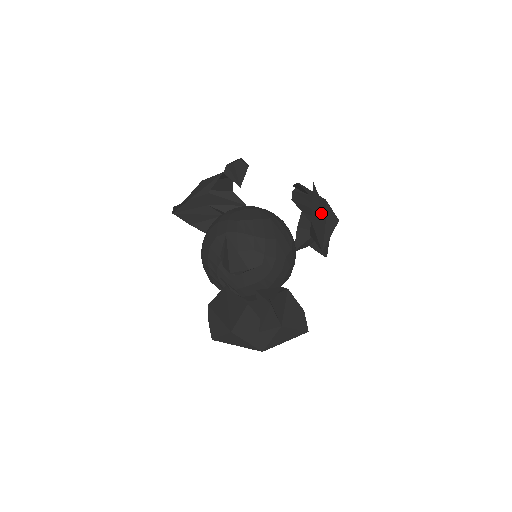
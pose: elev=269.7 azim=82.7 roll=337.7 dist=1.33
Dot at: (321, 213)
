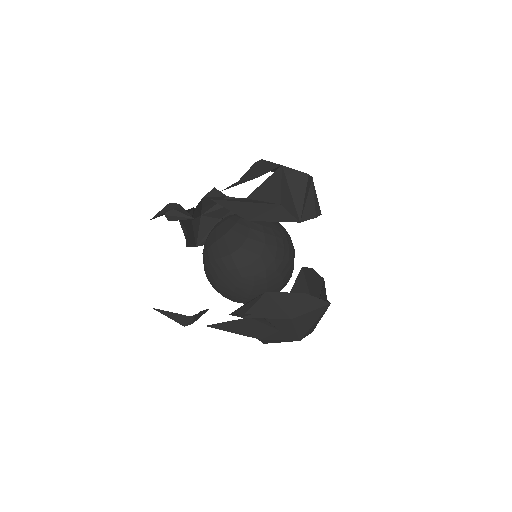
Dot at: (257, 203)
